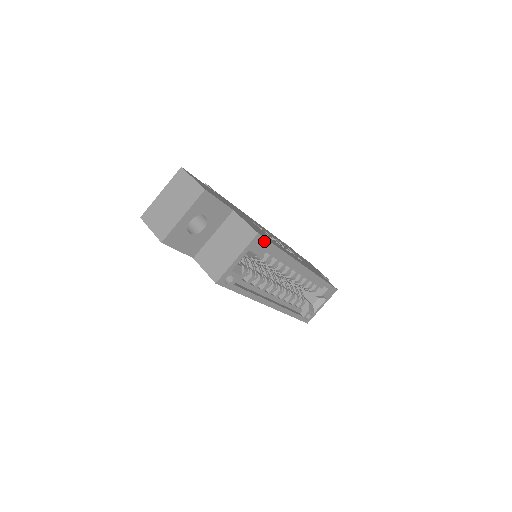
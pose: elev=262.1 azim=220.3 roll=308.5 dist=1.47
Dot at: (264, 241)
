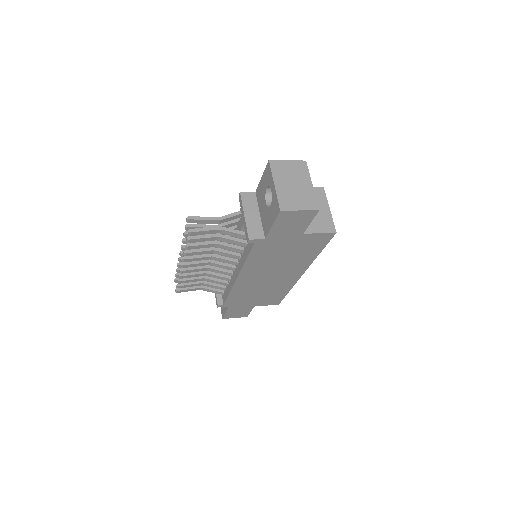
Dot at: occluded
